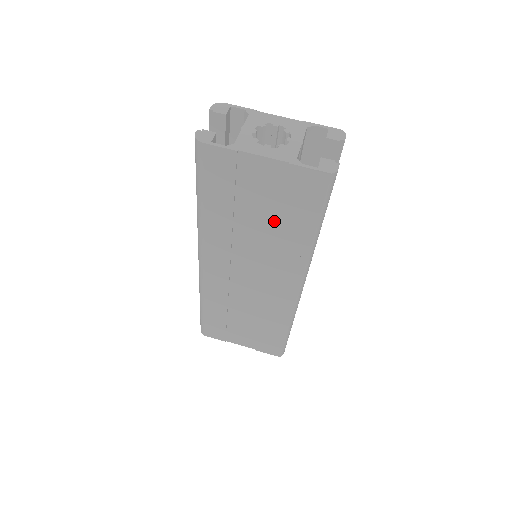
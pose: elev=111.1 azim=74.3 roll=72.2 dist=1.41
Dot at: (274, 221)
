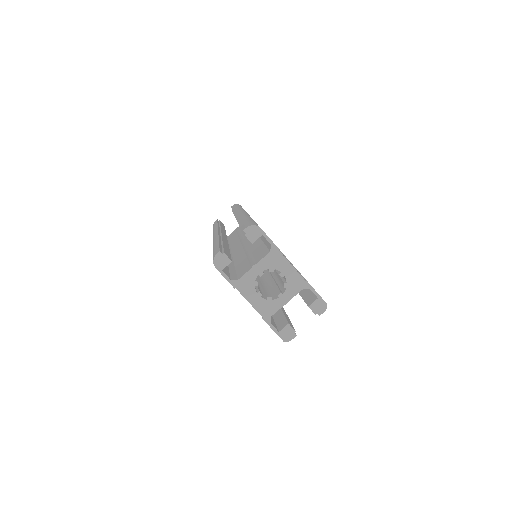
Dot at: occluded
